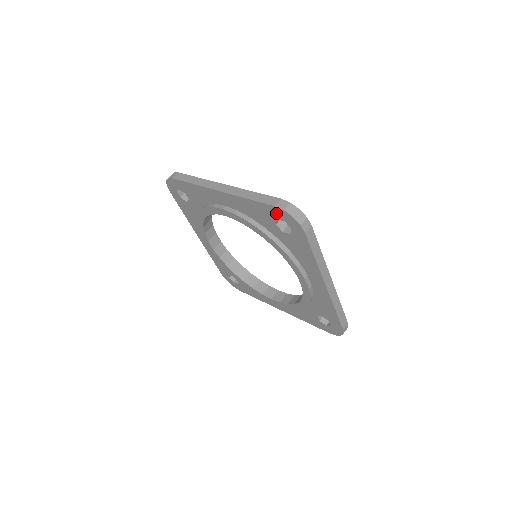
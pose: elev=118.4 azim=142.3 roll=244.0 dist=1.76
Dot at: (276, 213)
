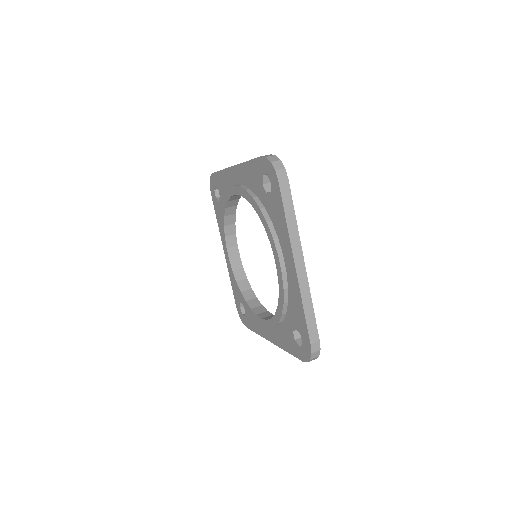
Dot at: (262, 166)
